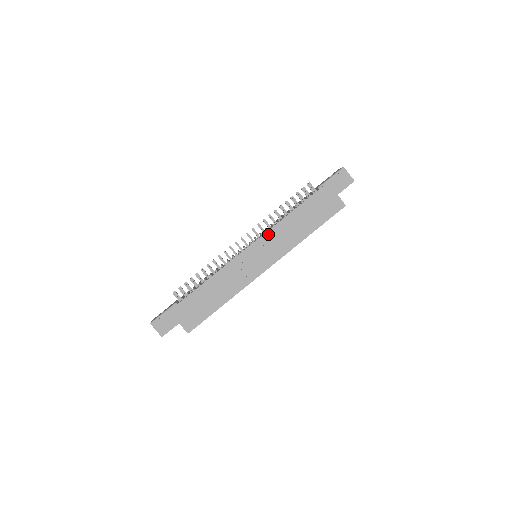
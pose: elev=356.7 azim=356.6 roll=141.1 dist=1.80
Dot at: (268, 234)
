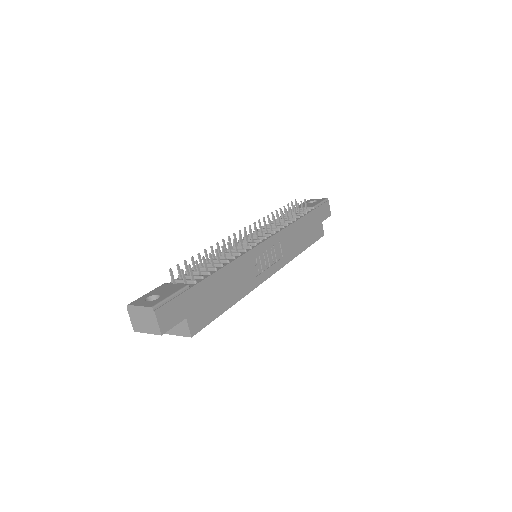
Dot at: (280, 234)
